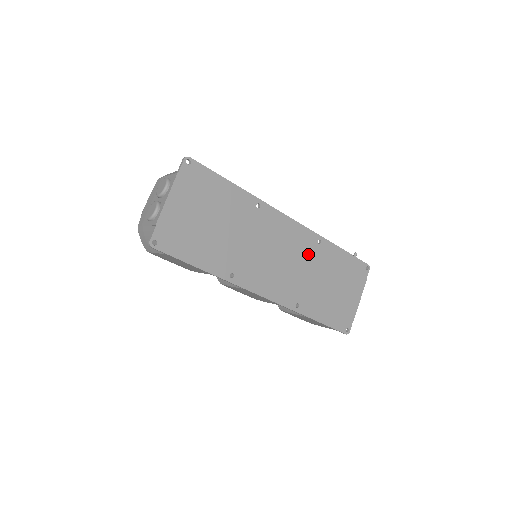
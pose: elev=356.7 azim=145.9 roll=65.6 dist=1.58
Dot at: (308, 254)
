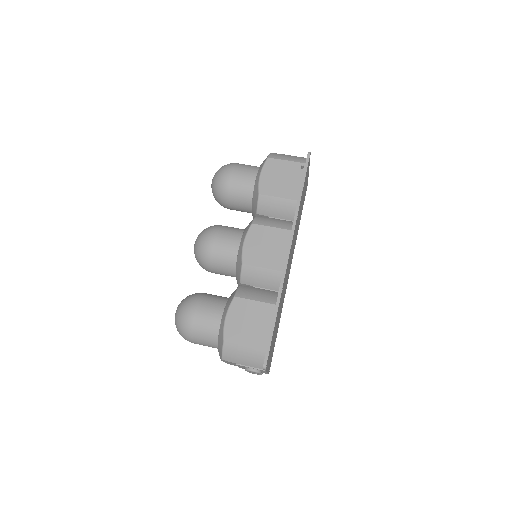
Dot at: (295, 231)
